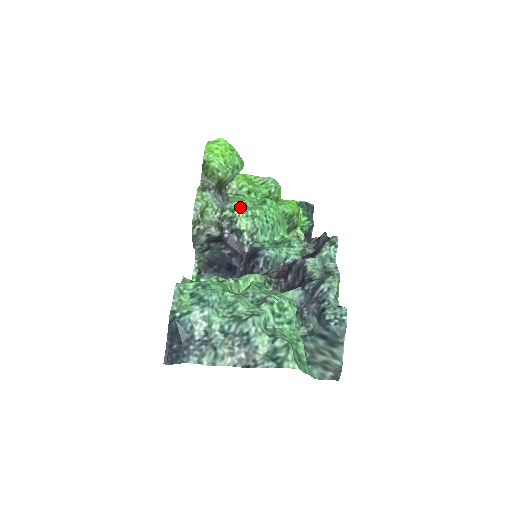
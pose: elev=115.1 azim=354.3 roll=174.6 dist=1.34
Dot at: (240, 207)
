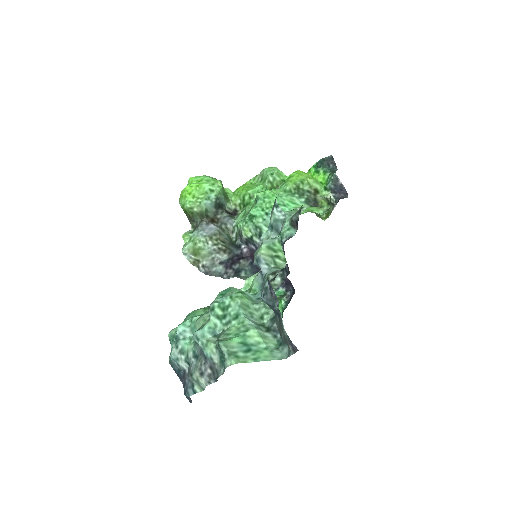
Dot at: (243, 218)
